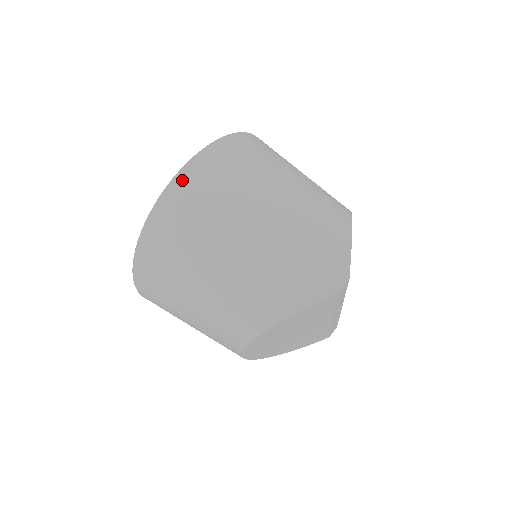
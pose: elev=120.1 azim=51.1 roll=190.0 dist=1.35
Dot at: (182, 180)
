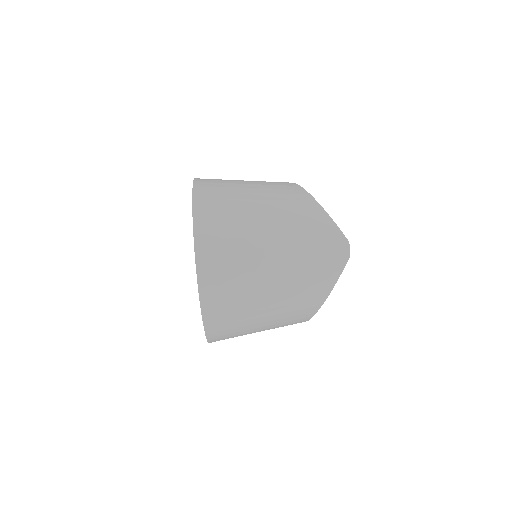
Dot at: (204, 270)
